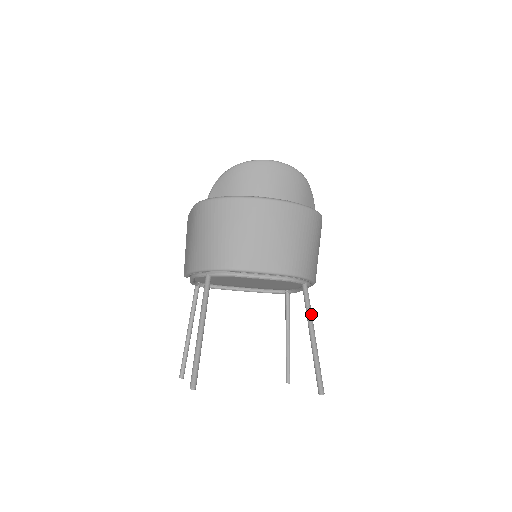
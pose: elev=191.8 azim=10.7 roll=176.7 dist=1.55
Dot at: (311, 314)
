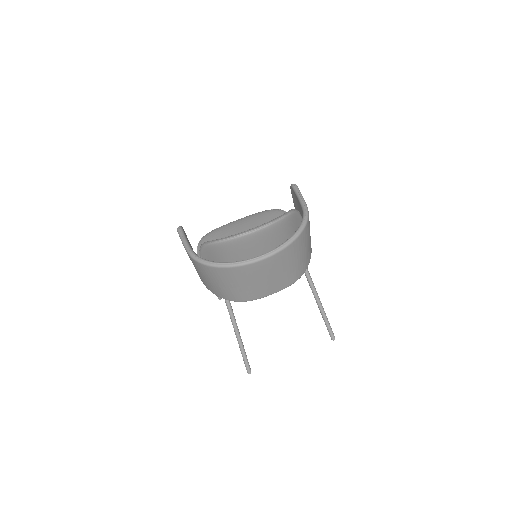
Dot at: (315, 290)
